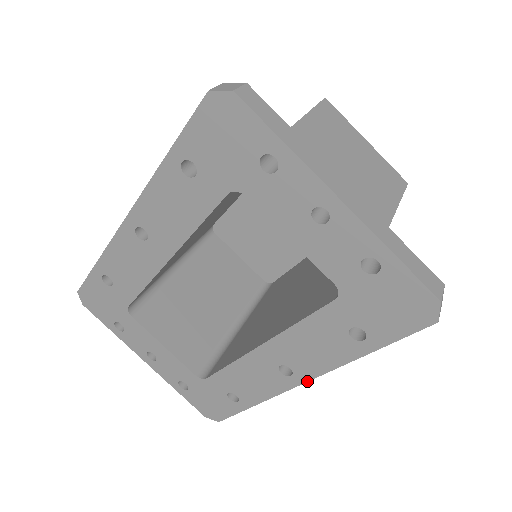
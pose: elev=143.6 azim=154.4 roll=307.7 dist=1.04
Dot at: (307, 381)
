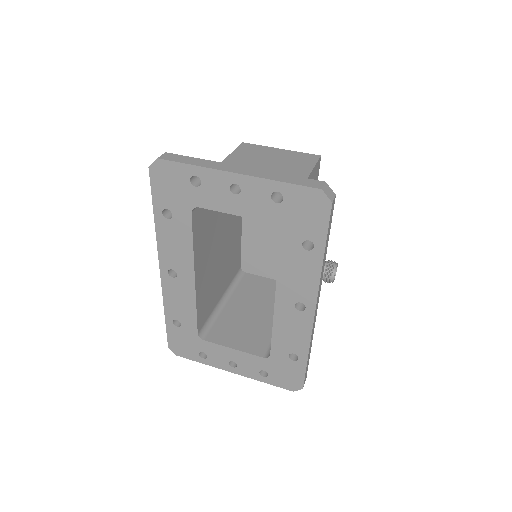
Dot at: (316, 304)
